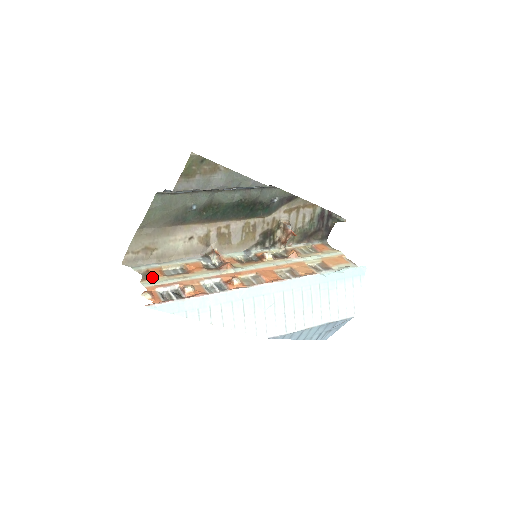
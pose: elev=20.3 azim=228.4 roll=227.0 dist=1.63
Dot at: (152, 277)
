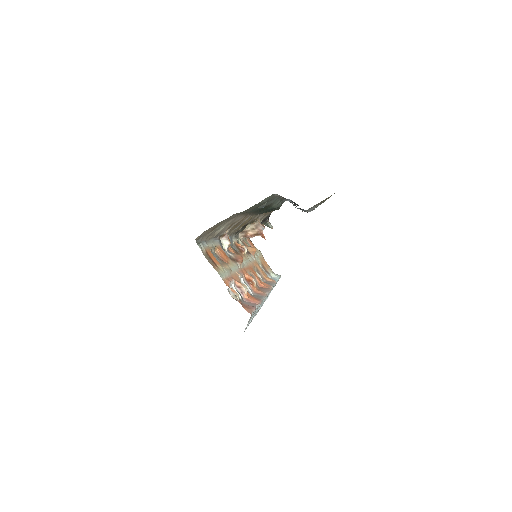
Dot at: (216, 264)
